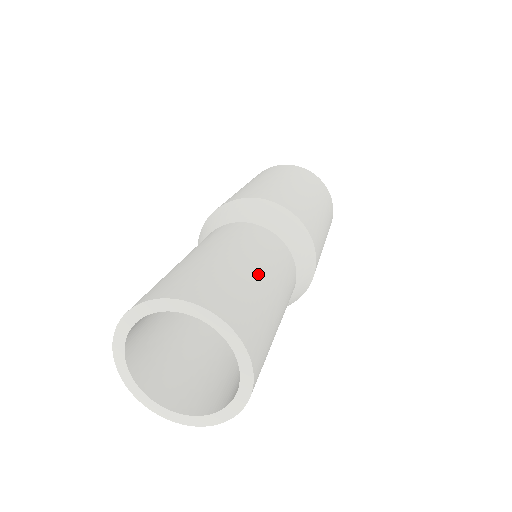
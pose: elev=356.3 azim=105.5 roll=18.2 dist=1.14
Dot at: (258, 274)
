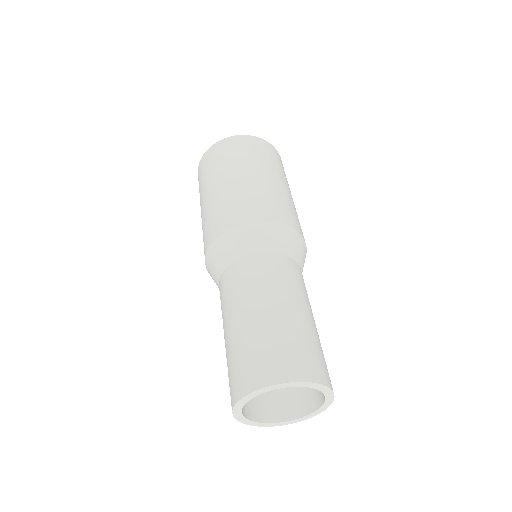
Dot at: (308, 318)
